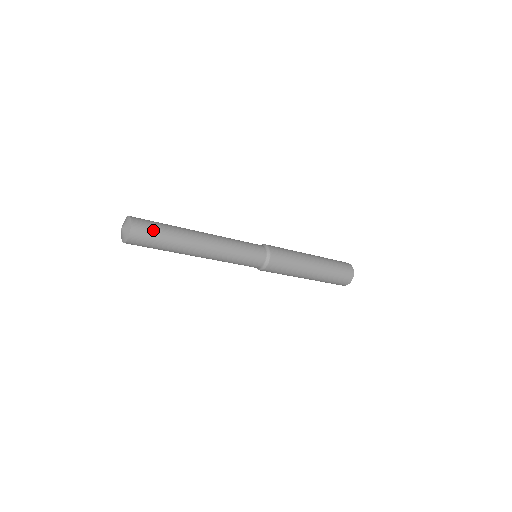
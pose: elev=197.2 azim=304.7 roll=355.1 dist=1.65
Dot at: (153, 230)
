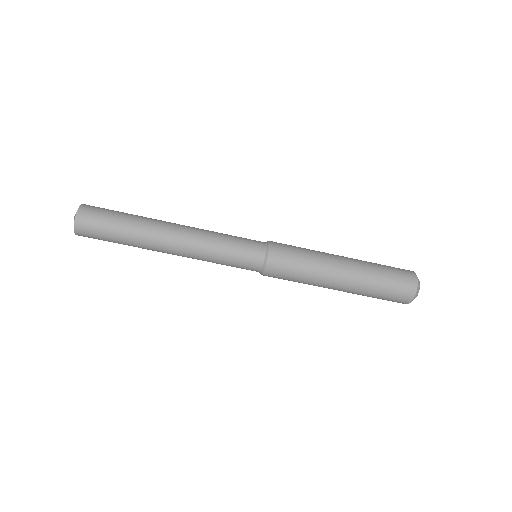
Dot at: (108, 210)
